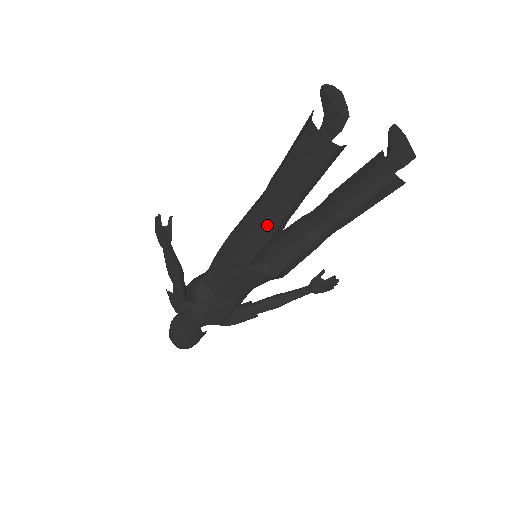
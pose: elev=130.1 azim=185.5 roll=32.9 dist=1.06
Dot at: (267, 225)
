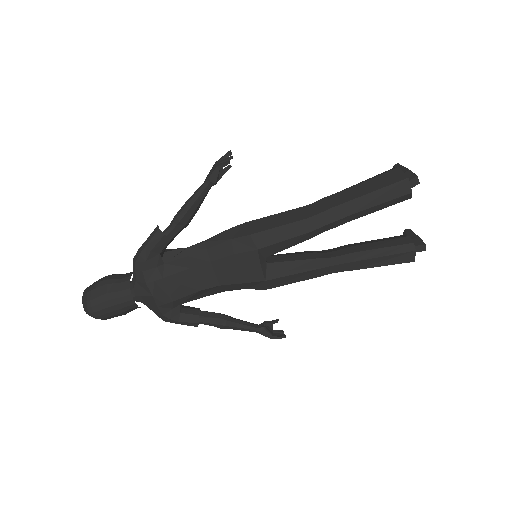
Dot at: (309, 222)
